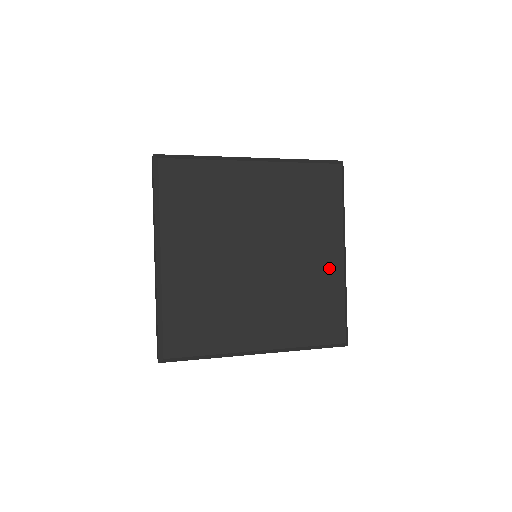
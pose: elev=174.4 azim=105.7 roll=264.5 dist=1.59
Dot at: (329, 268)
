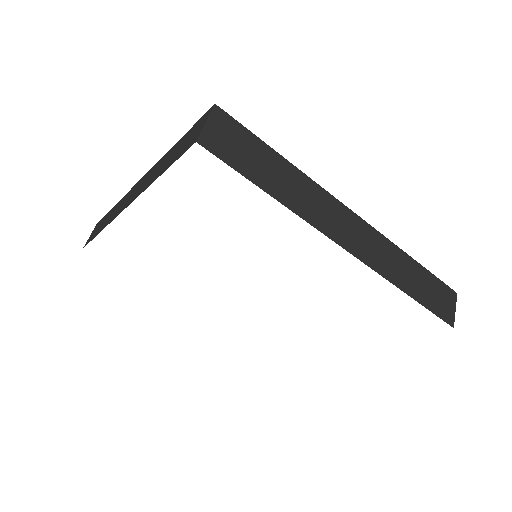
Dot at: occluded
